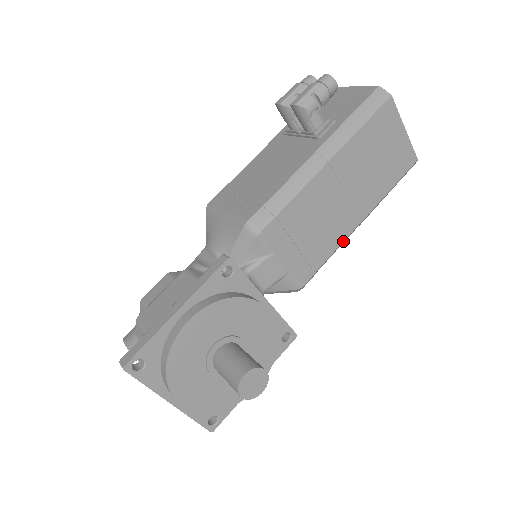
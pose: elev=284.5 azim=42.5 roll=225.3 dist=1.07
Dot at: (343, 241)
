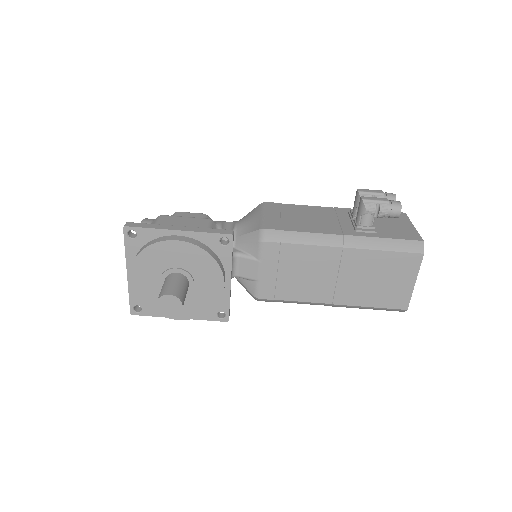
Dot at: (309, 302)
